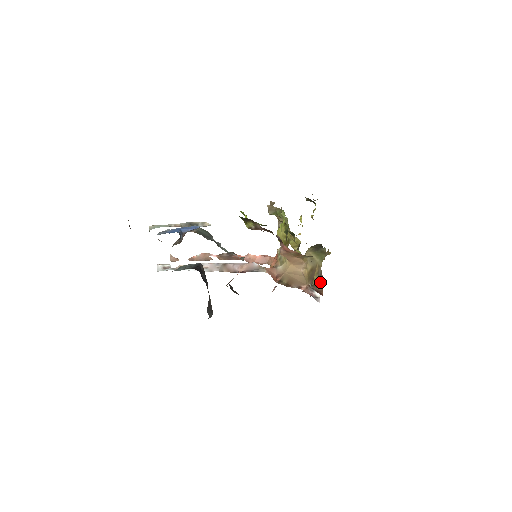
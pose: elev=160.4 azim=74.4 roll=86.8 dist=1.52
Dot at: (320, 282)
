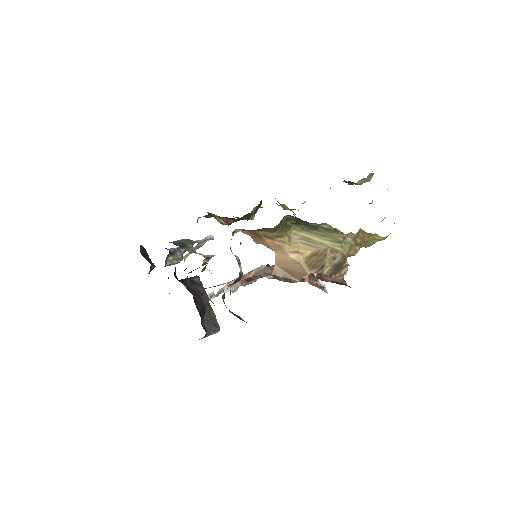
Dot at: (342, 270)
